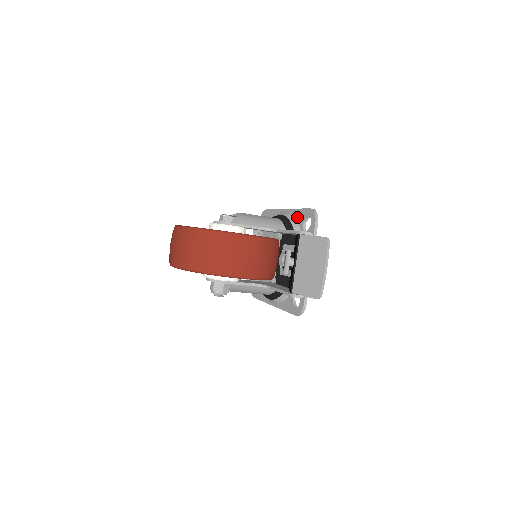
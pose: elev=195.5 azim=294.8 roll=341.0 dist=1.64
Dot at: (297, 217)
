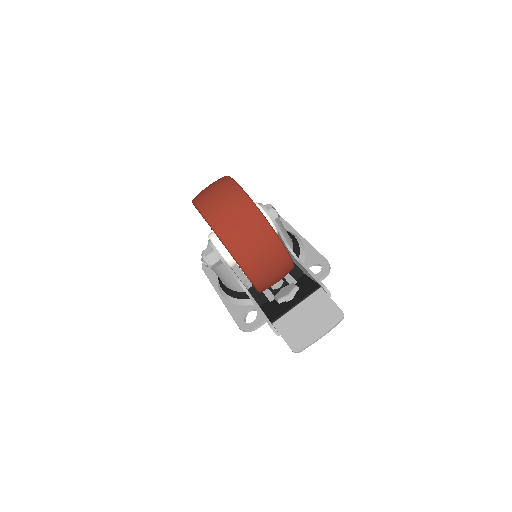
Dot at: (308, 253)
